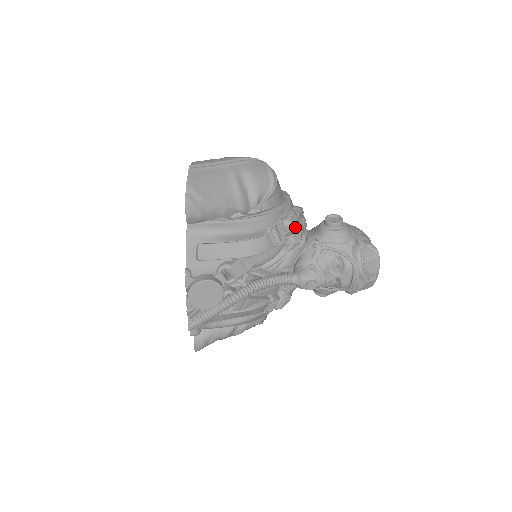
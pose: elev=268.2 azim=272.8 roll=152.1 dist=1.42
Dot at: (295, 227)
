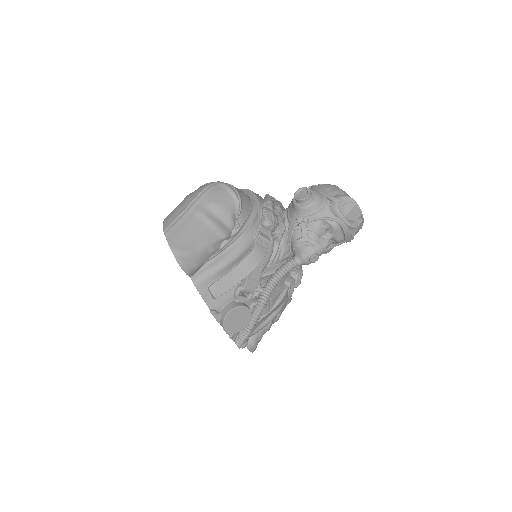
Dot at: (275, 222)
